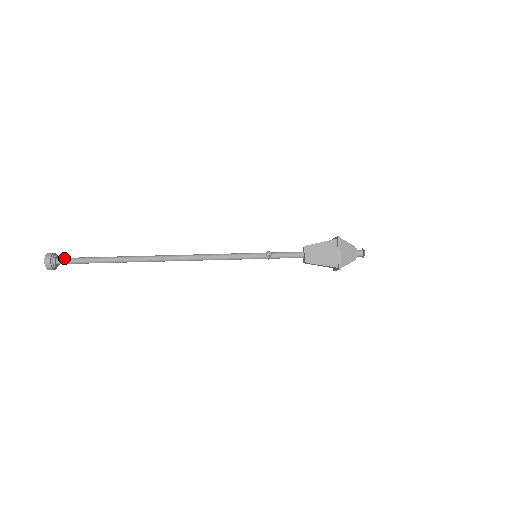
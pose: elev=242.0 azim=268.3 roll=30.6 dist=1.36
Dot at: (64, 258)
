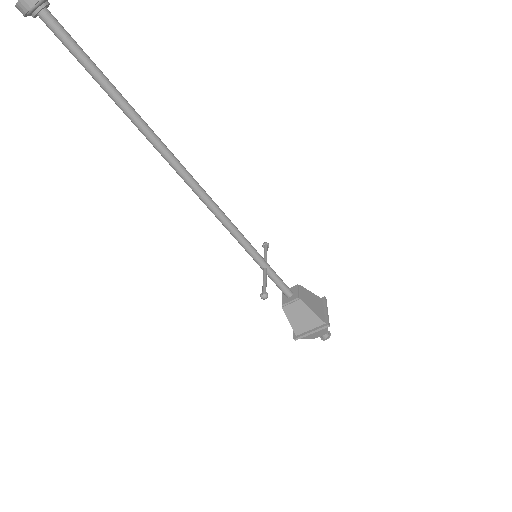
Dot at: (55, 22)
